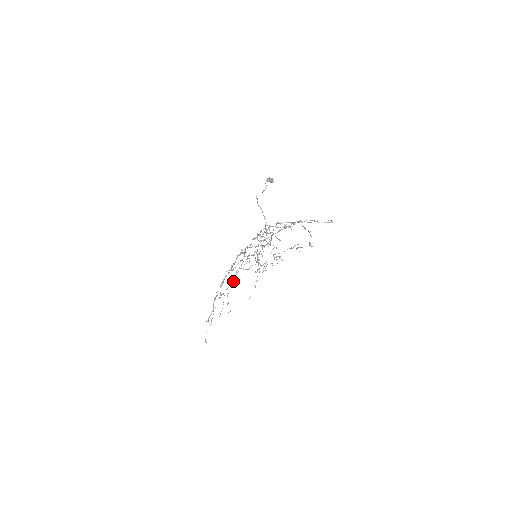
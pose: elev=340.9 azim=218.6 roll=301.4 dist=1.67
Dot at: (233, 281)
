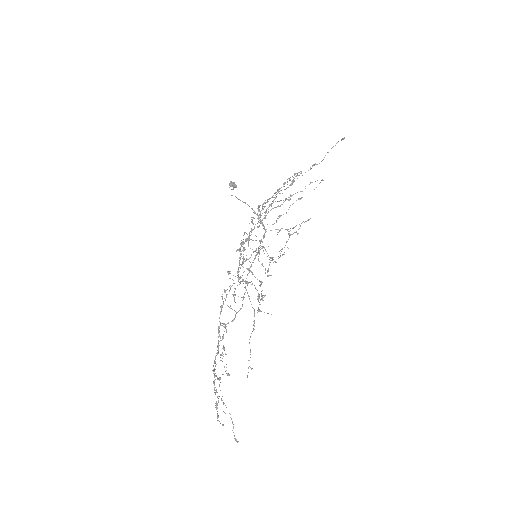
Dot at: occluded
